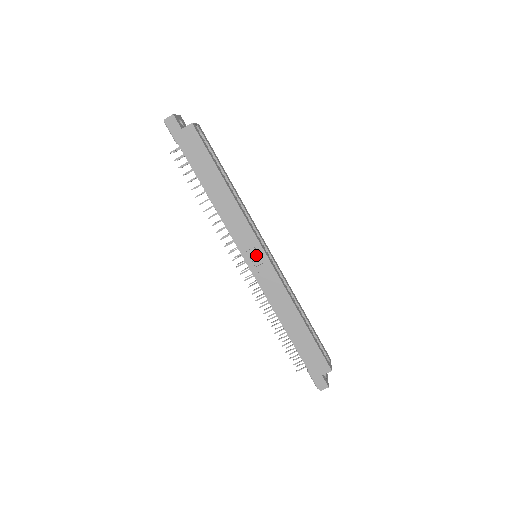
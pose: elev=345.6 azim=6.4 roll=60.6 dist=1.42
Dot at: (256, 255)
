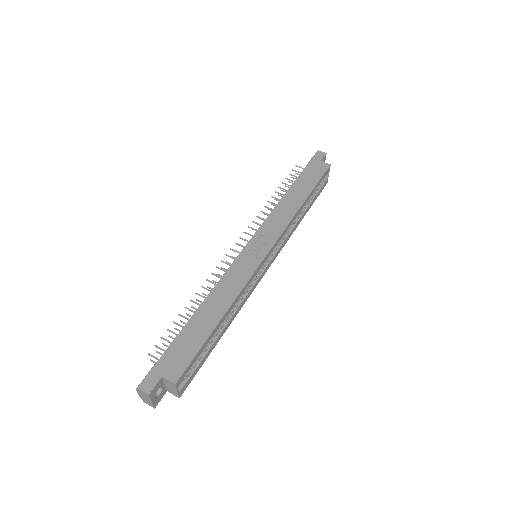
Dot at: (261, 246)
